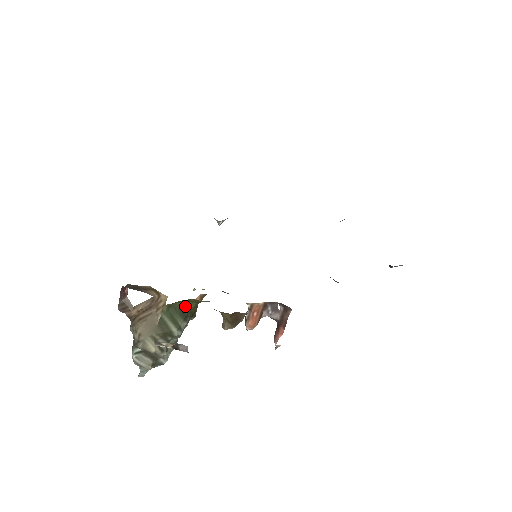
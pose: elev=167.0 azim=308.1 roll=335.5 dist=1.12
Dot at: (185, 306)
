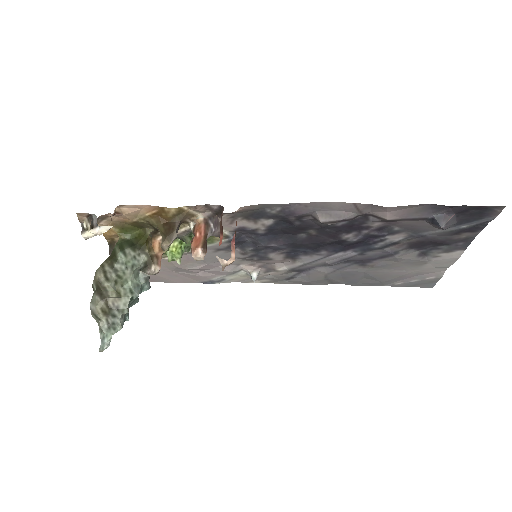
Dot at: (137, 240)
